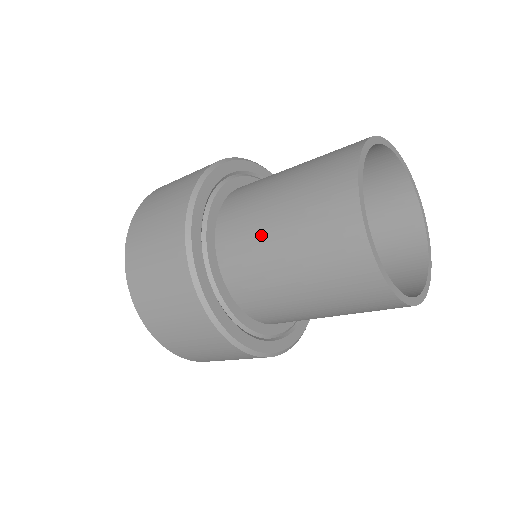
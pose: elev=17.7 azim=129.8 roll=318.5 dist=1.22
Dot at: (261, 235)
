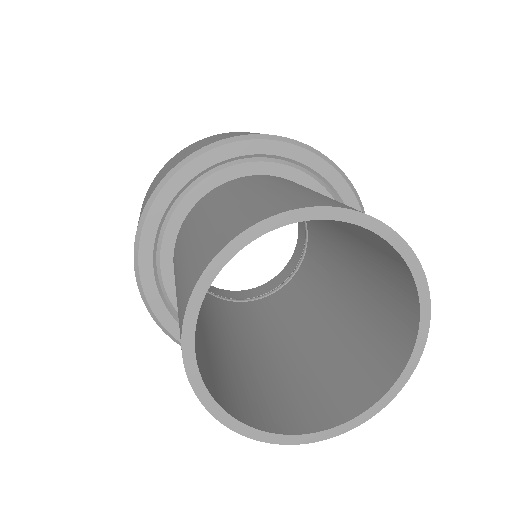
Dot at: (176, 269)
